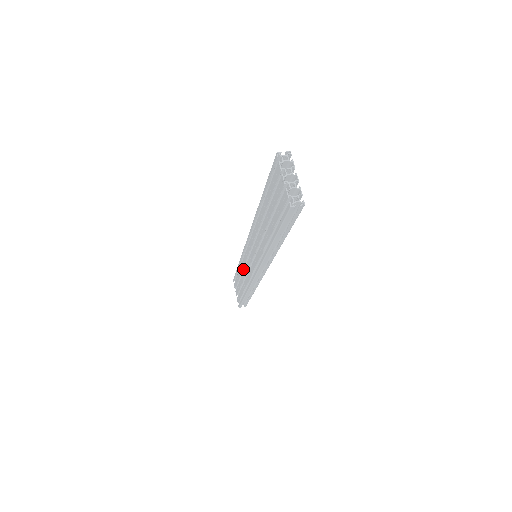
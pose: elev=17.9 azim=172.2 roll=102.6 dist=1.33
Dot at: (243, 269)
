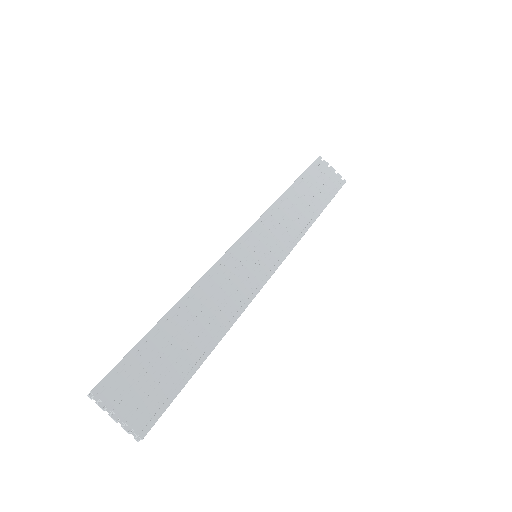
Dot at: occluded
